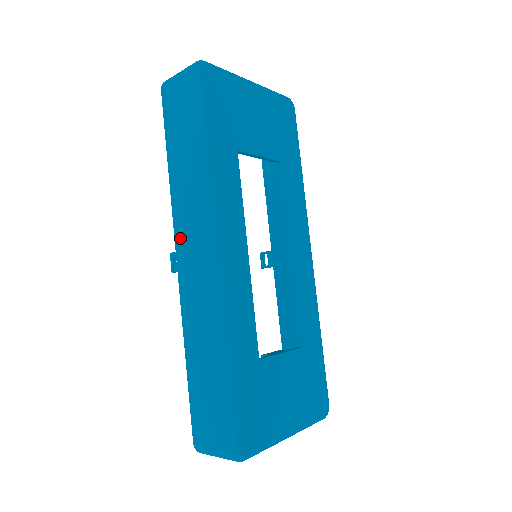
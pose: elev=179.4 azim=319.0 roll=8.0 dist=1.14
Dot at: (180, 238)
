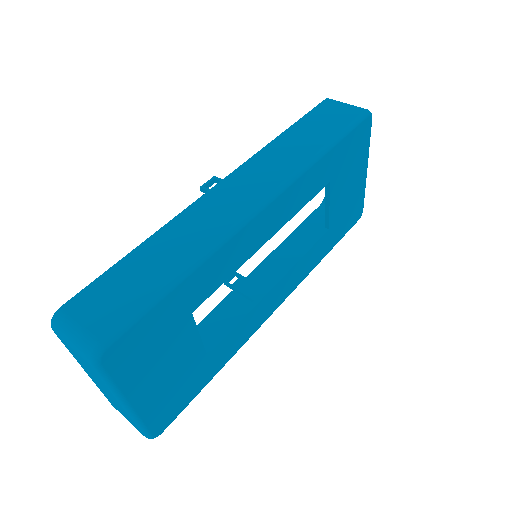
Dot at: (241, 173)
